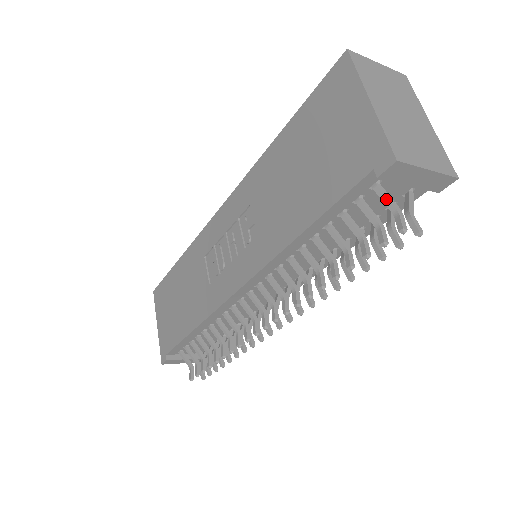
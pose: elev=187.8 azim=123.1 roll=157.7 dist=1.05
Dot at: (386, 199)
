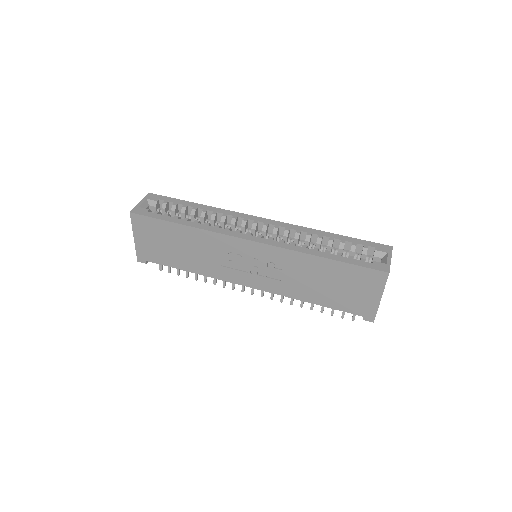
Dot at: occluded
